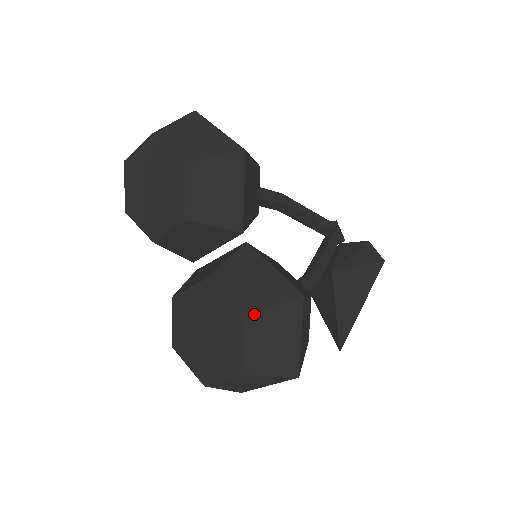
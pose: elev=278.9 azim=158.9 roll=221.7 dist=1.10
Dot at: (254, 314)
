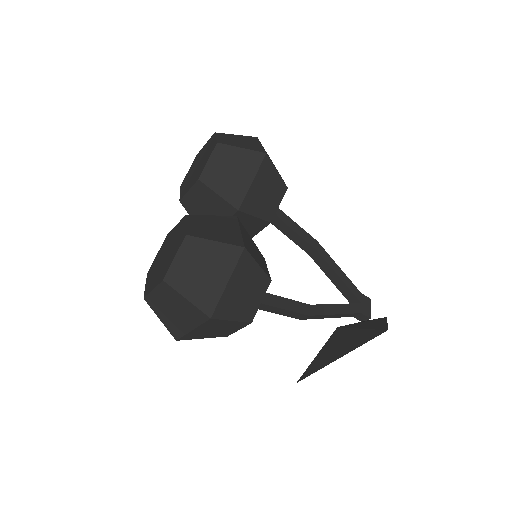
Dot at: (196, 237)
